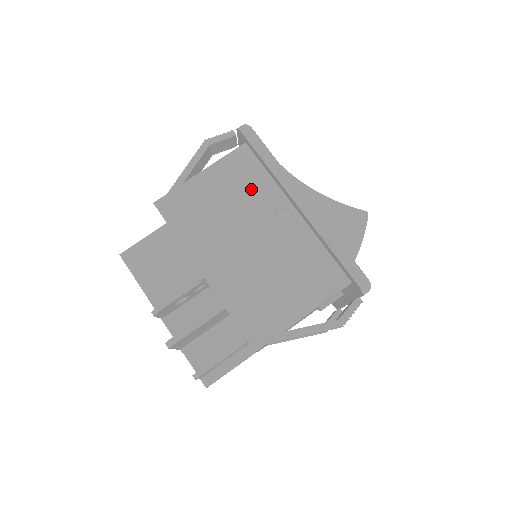
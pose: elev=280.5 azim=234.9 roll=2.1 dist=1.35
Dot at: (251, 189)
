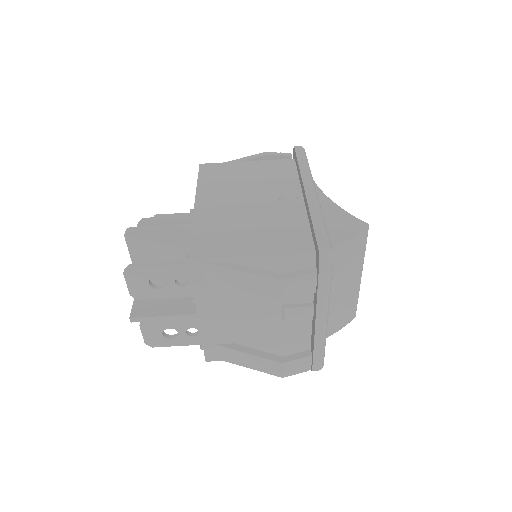
Dot at: (277, 179)
